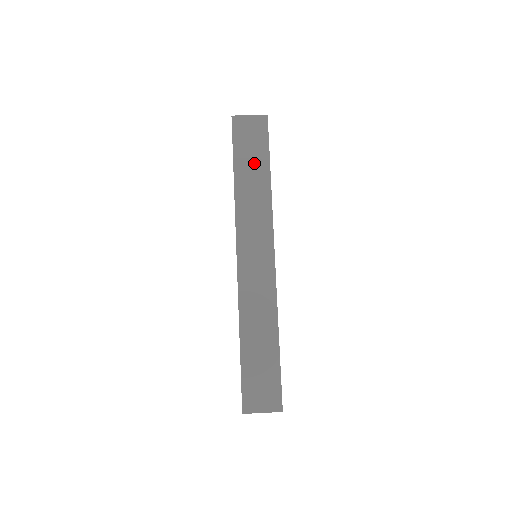
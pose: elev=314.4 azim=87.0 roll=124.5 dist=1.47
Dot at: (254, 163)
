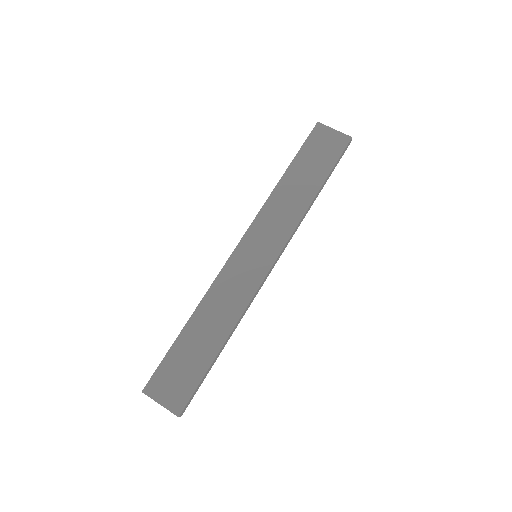
Dot at: (310, 172)
